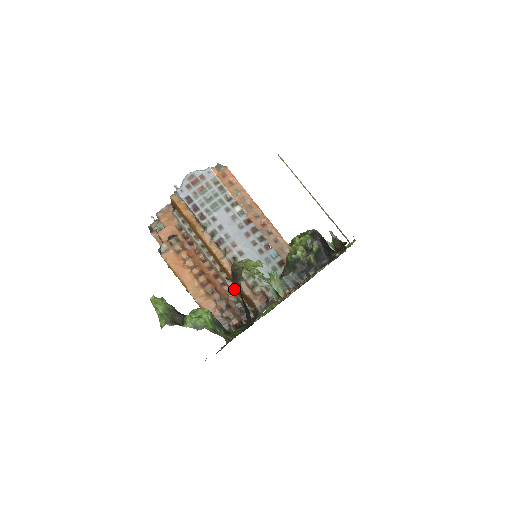
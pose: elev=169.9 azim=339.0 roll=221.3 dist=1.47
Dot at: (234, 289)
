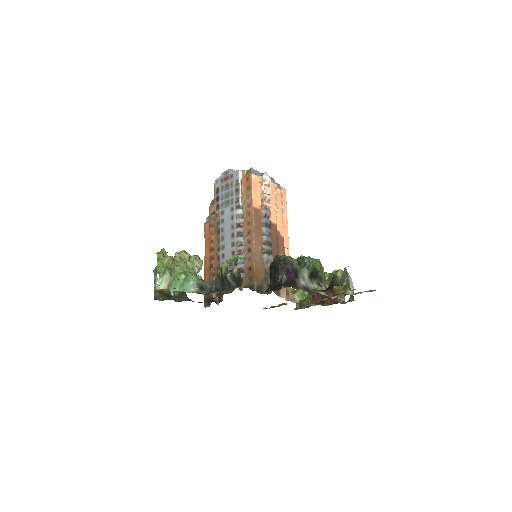
Dot at: occluded
